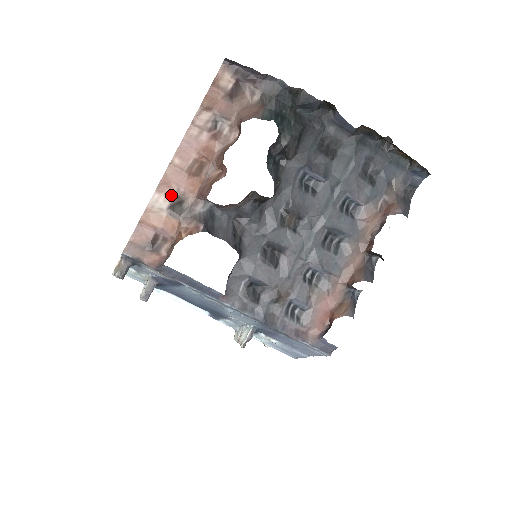
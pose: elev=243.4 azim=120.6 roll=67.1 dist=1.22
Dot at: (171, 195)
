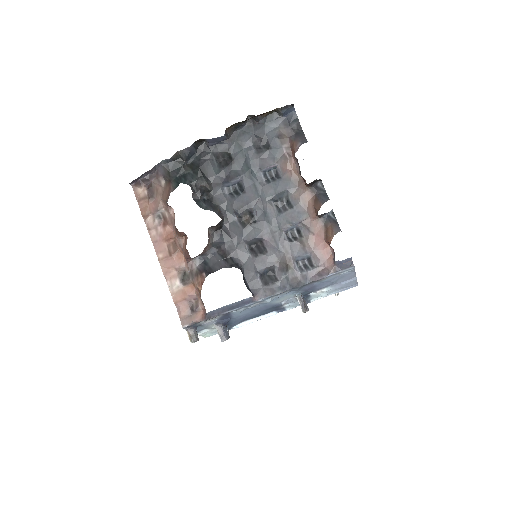
Dot at: (175, 275)
